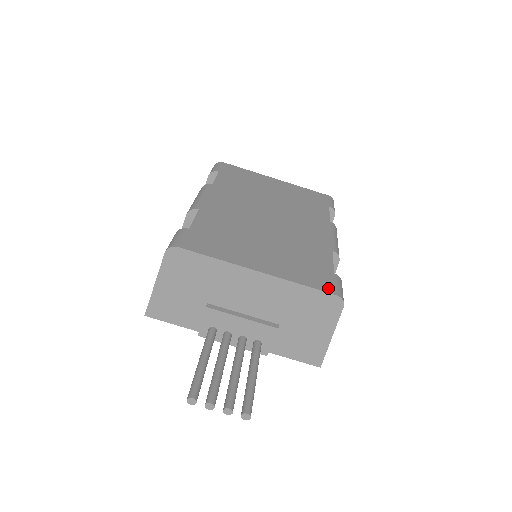
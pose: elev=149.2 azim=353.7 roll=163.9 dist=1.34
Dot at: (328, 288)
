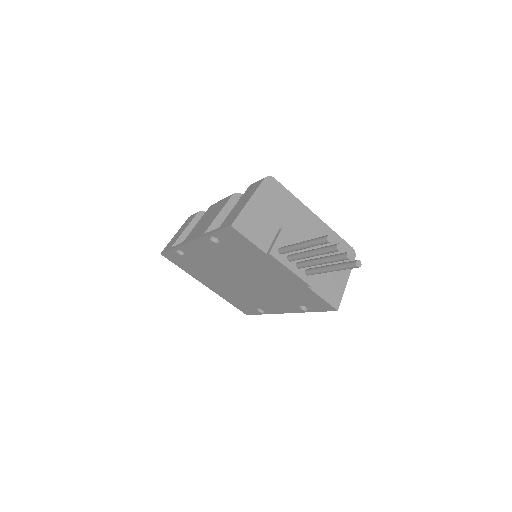
Dot at: occluded
